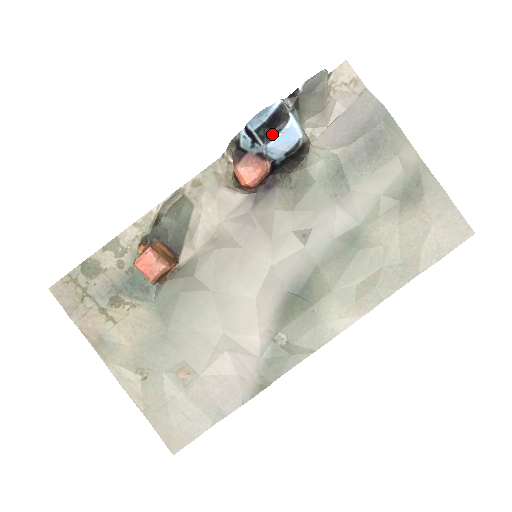
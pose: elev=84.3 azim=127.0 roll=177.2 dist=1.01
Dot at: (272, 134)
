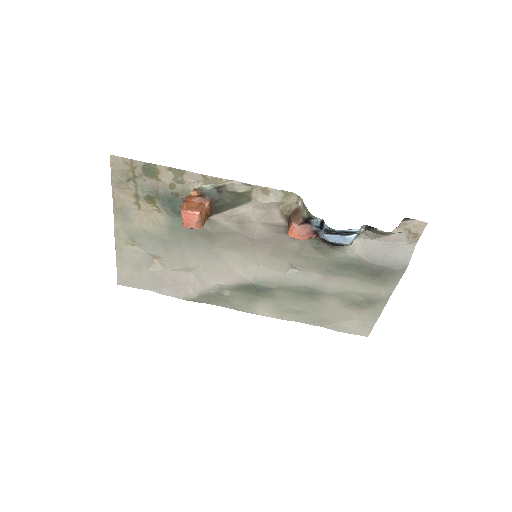
Dot at: (334, 232)
